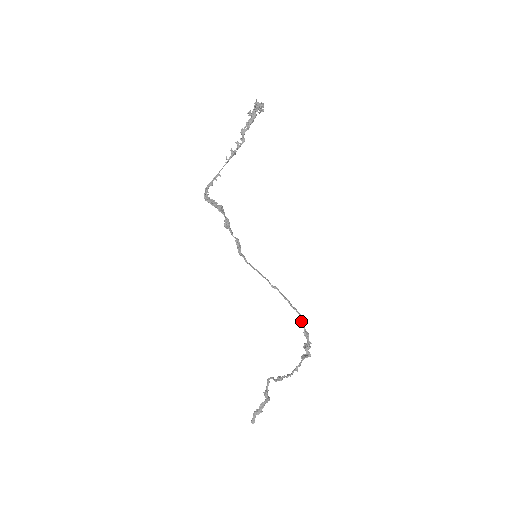
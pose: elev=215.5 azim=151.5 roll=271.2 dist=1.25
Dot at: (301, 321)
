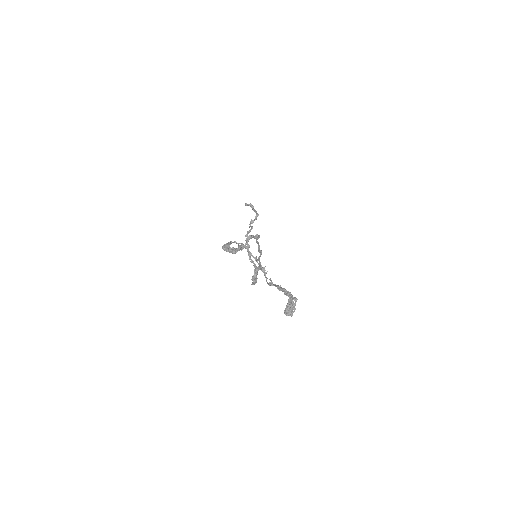
Dot at: (254, 283)
